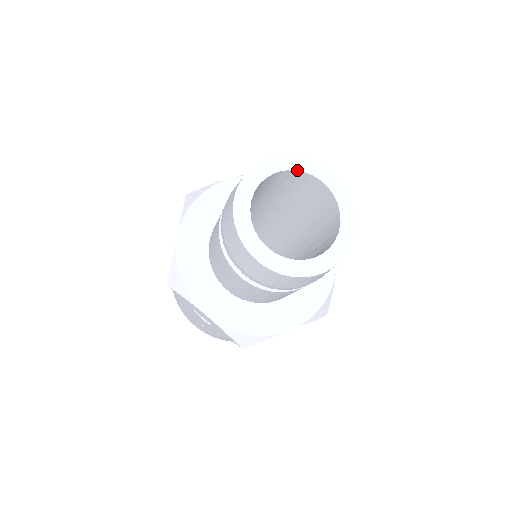
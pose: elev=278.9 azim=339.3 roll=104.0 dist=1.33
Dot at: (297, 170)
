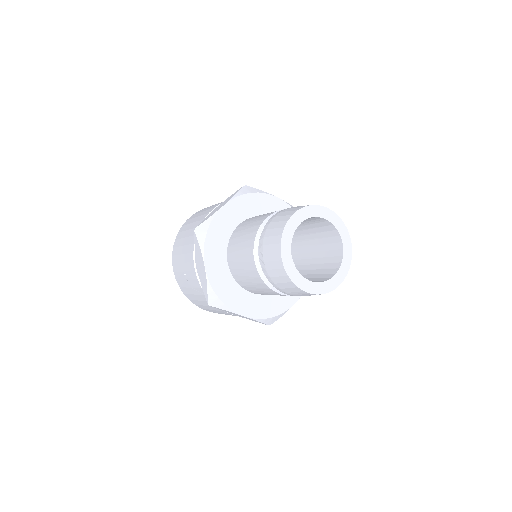
Dot at: (335, 226)
